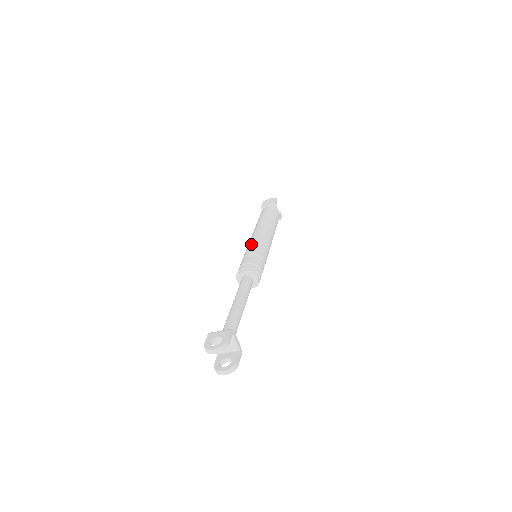
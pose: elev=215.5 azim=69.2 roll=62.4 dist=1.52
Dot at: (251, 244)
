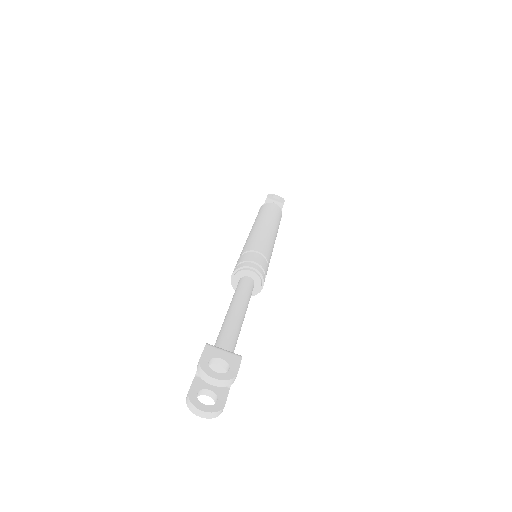
Dot at: (259, 239)
